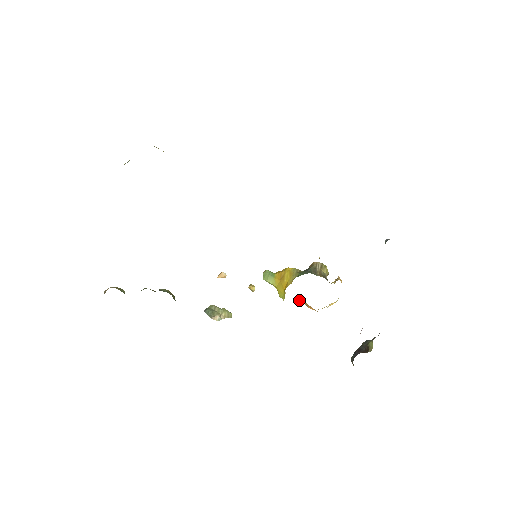
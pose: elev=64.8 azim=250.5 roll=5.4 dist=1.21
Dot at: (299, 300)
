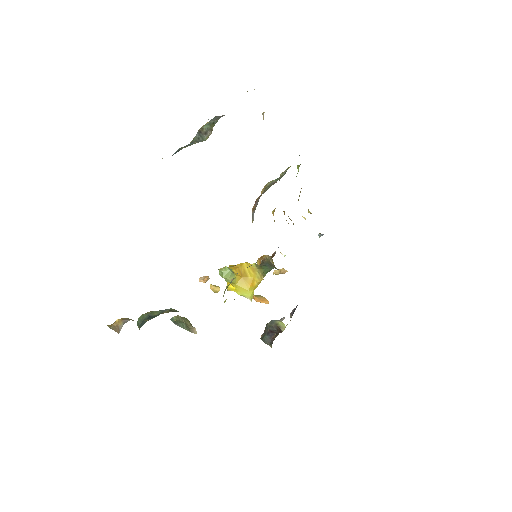
Dot at: occluded
